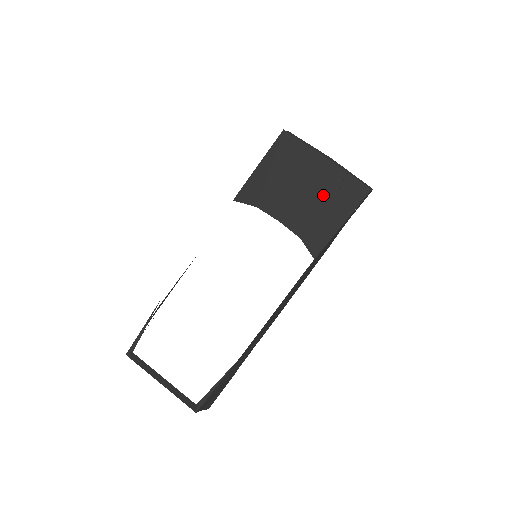
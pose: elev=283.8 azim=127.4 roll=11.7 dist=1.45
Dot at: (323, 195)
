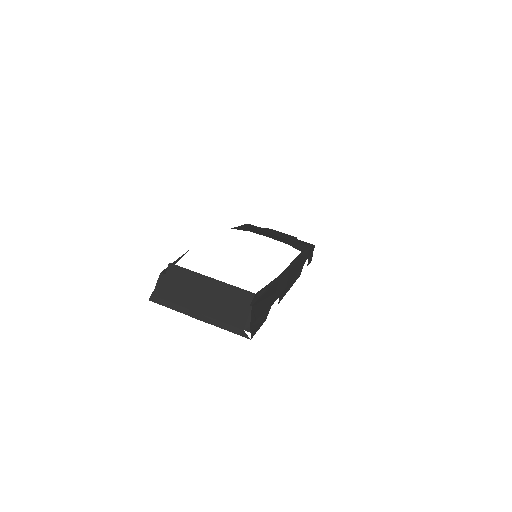
Dot at: (289, 239)
